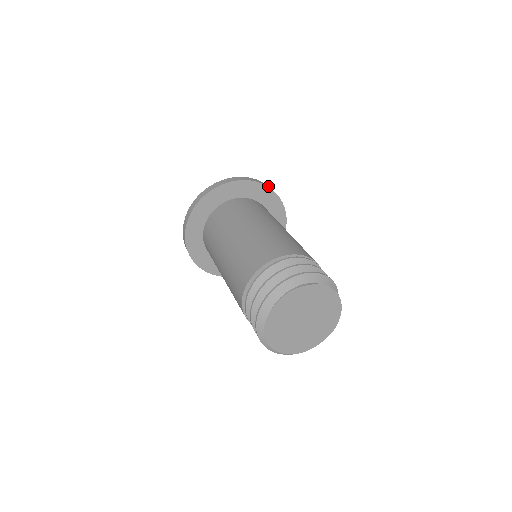
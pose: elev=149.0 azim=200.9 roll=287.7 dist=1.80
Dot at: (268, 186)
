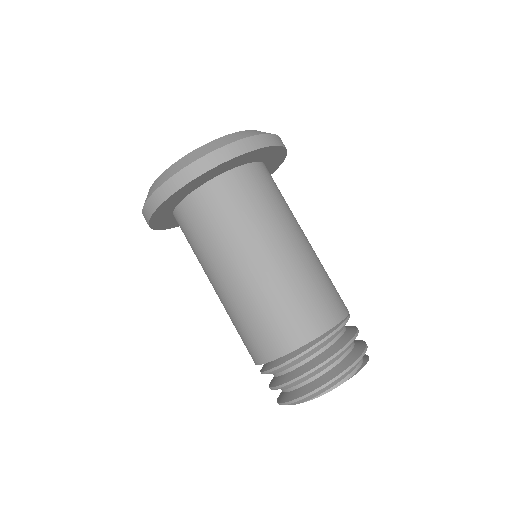
Dot at: (271, 140)
